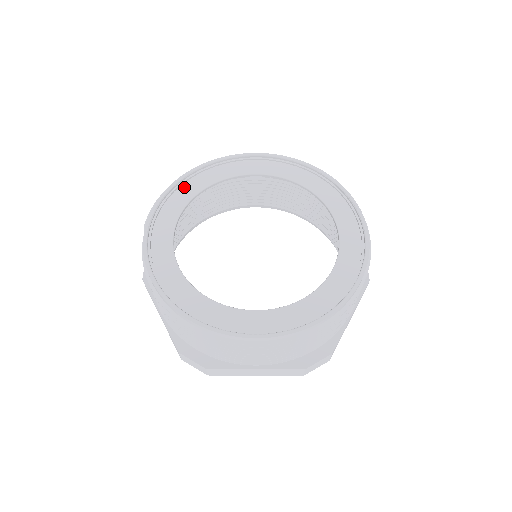
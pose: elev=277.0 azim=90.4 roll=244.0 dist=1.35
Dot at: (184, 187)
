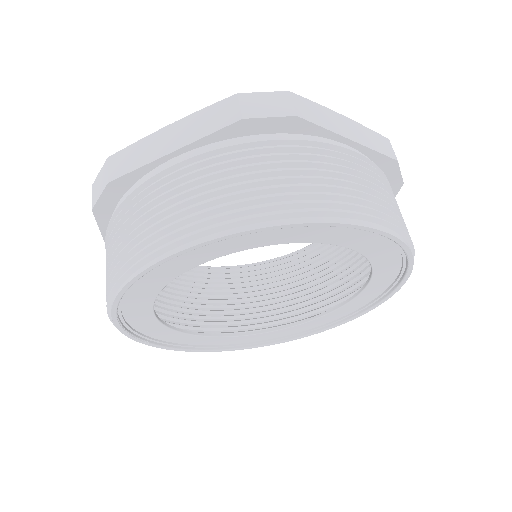
Dot at: (127, 308)
